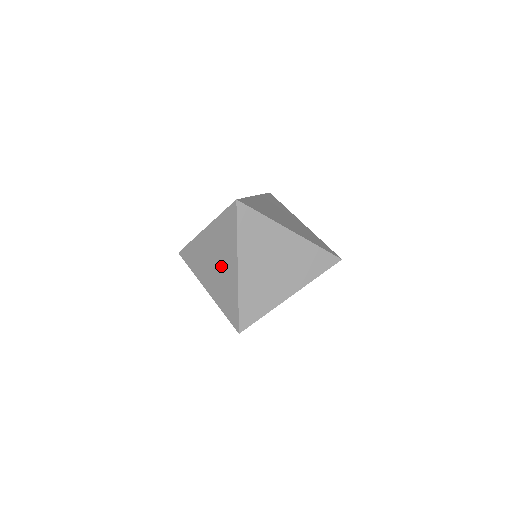
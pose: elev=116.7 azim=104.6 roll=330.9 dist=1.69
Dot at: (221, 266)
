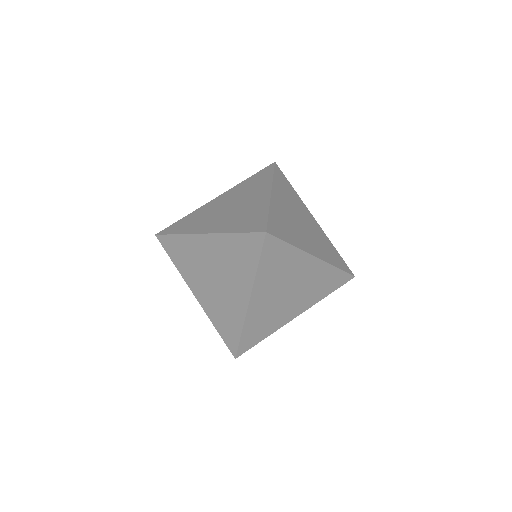
Dot at: (223, 286)
